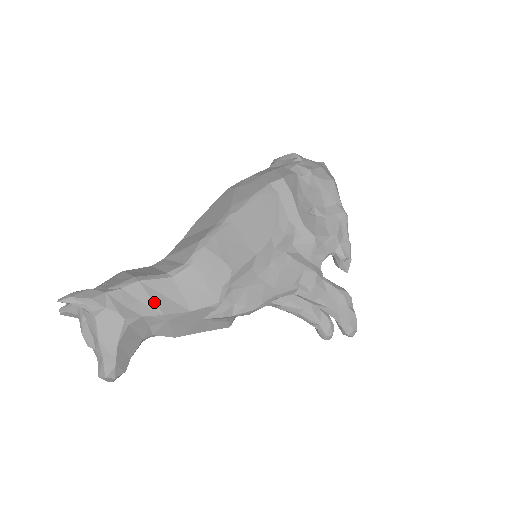
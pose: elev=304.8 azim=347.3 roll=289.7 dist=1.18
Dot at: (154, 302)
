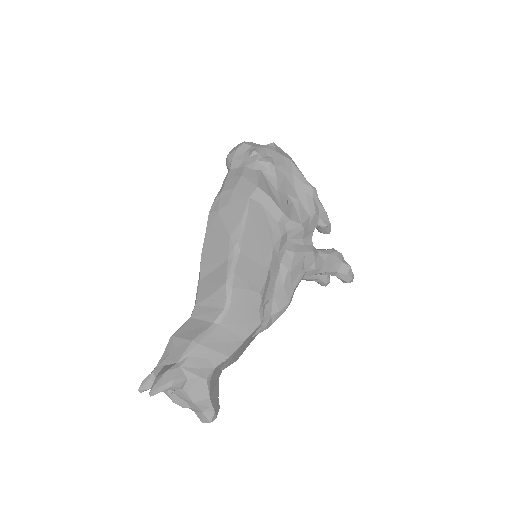
Dot at: (218, 352)
